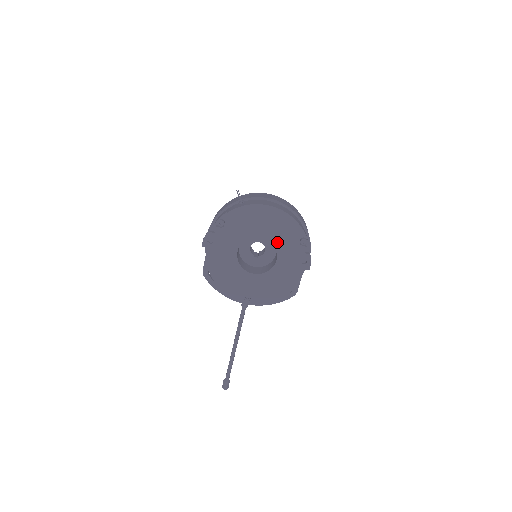
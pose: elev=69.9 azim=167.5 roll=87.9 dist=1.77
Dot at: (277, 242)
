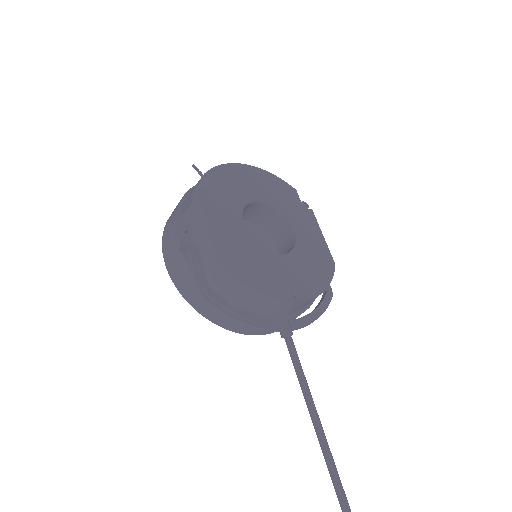
Dot at: (280, 207)
